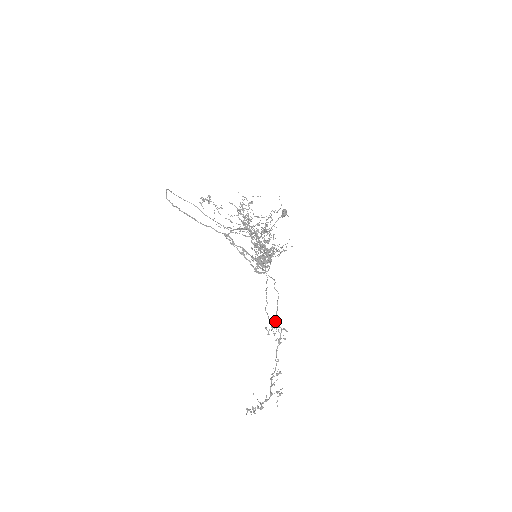
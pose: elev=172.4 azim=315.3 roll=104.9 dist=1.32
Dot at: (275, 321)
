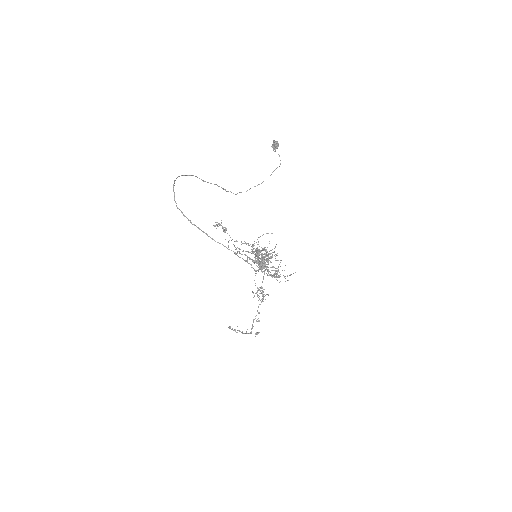
Dot at: (260, 288)
